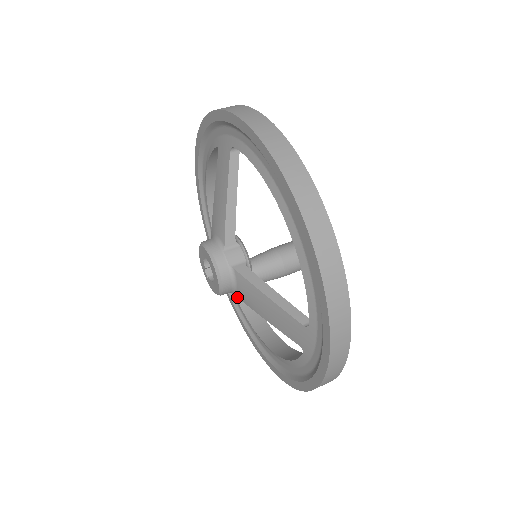
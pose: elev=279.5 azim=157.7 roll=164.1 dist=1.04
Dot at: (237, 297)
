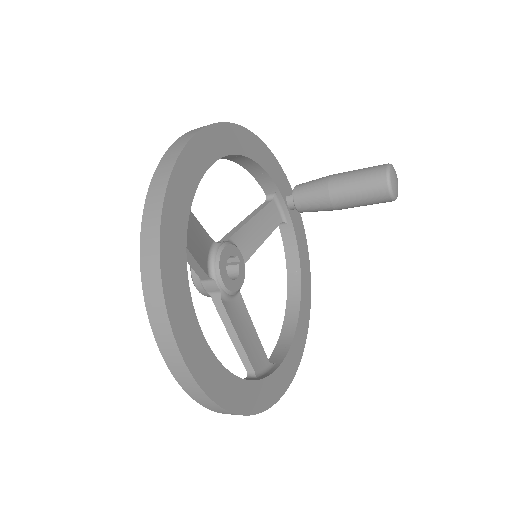
Dot at: (280, 228)
